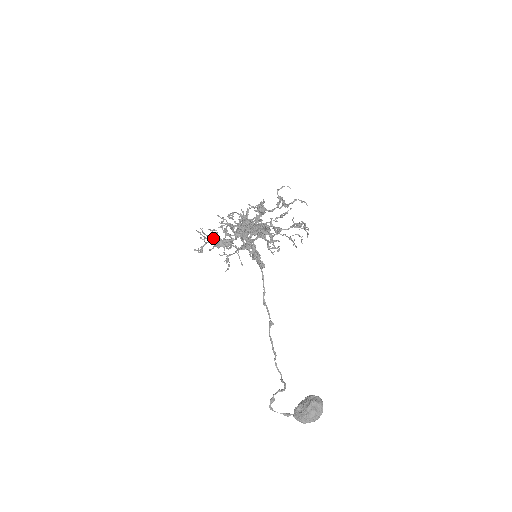
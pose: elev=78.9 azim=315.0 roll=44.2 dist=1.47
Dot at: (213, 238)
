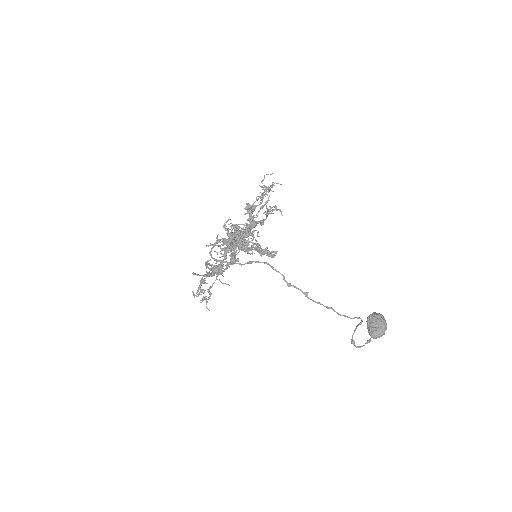
Dot at: (214, 267)
